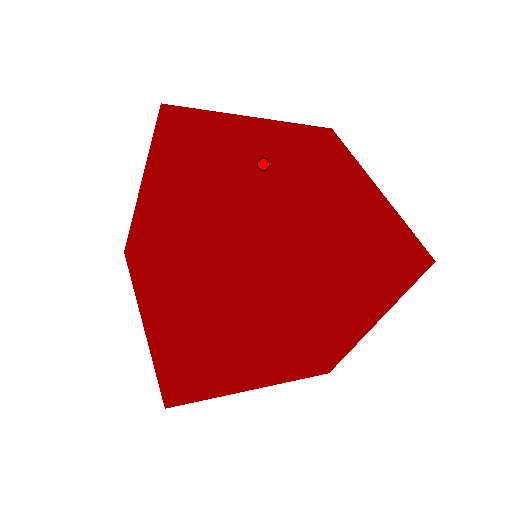
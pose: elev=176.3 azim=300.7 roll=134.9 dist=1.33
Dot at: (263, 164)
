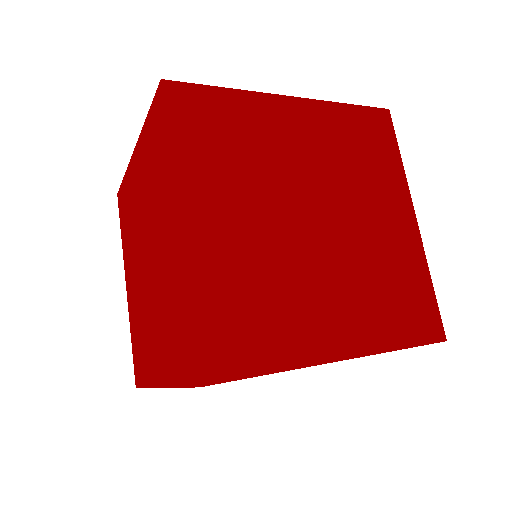
Dot at: (278, 191)
